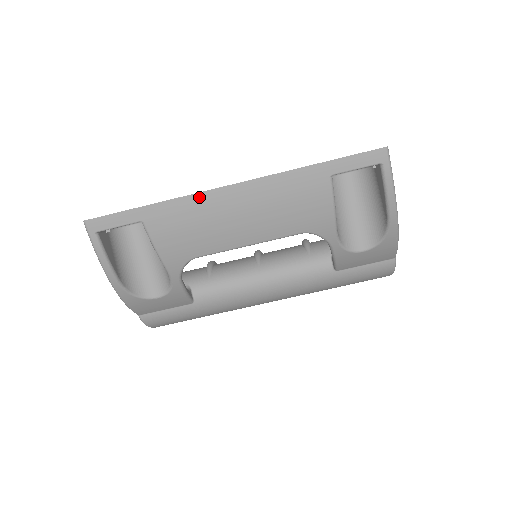
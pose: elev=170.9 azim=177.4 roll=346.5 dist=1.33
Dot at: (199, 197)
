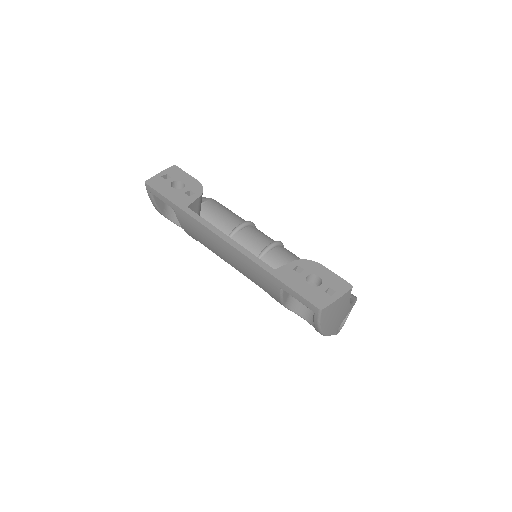
Dot at: (205, 228)
